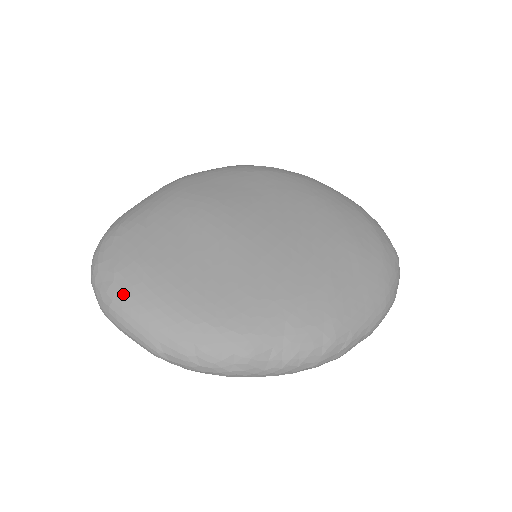
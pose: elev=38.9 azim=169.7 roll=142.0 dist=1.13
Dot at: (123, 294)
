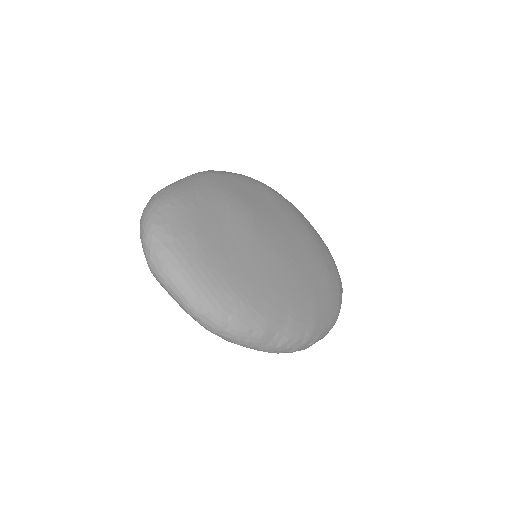
Dot at: (180, 258)
